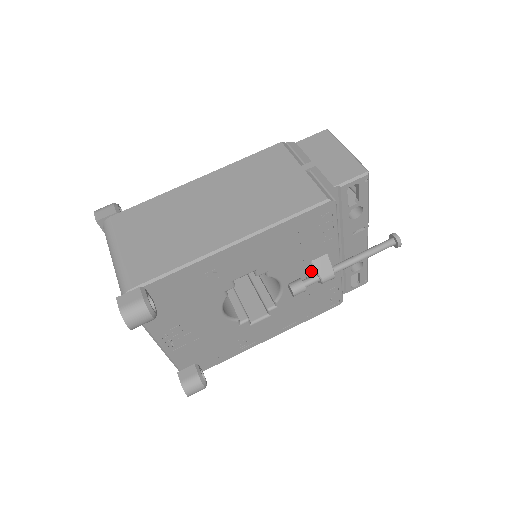
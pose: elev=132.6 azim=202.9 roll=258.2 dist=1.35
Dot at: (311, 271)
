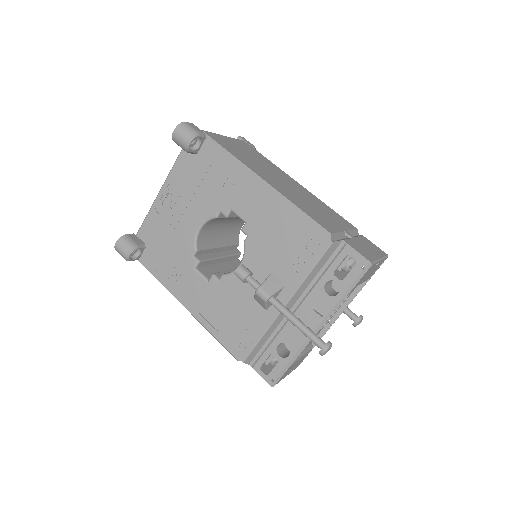
Dot at: occluded
